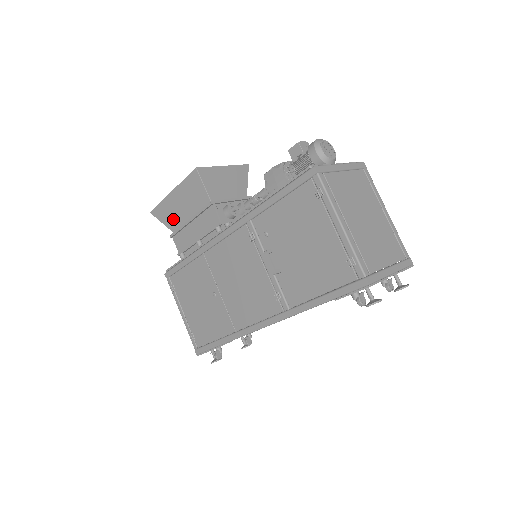
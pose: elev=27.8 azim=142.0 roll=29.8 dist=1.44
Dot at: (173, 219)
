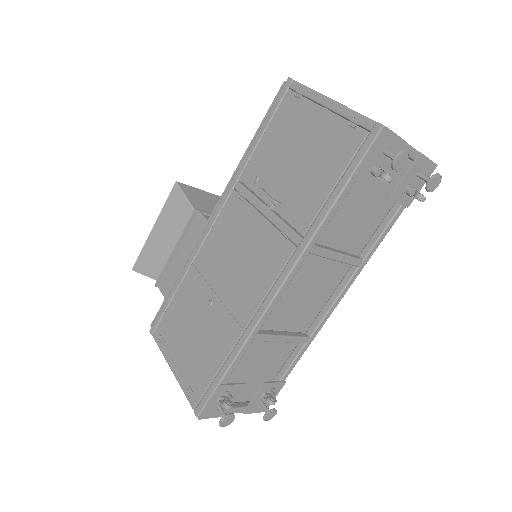
Dot at: (157, 262)
